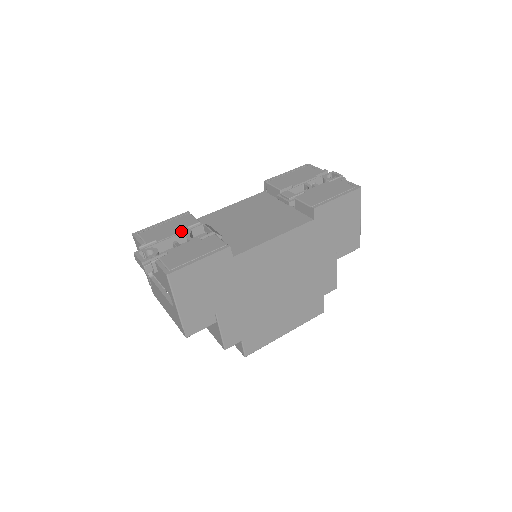
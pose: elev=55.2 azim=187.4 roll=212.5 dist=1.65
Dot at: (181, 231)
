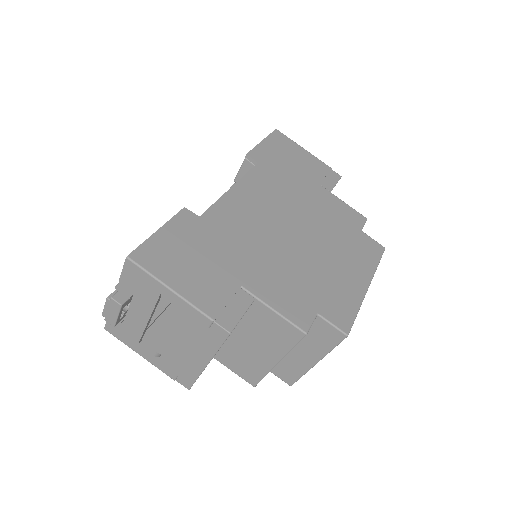
Dot at: occluded
